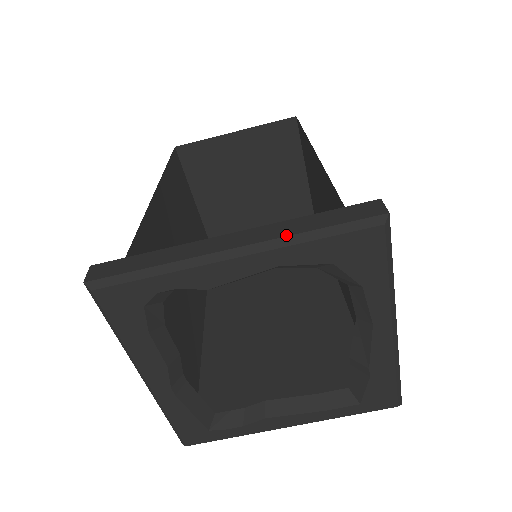
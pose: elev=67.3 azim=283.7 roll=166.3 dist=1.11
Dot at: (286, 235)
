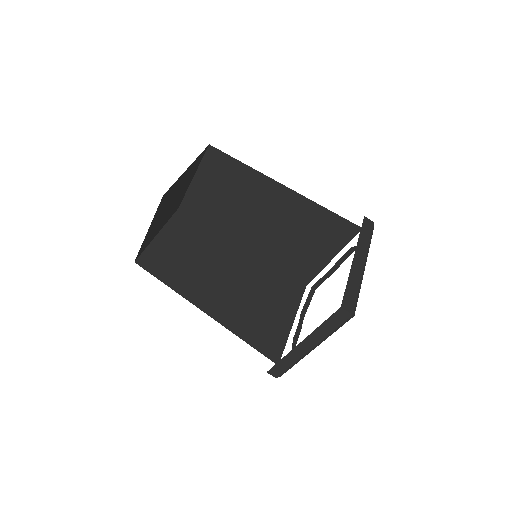
Dot at: (324, 338)
